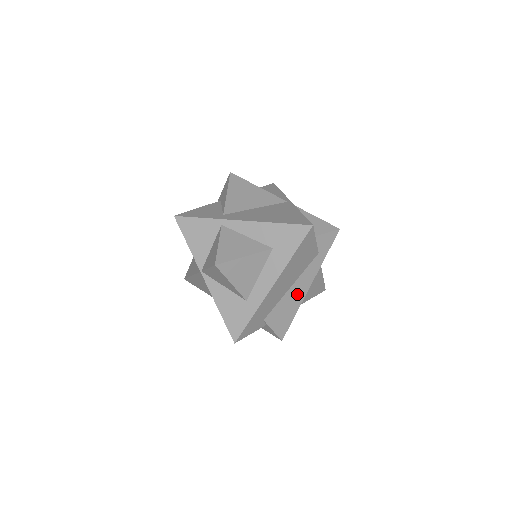
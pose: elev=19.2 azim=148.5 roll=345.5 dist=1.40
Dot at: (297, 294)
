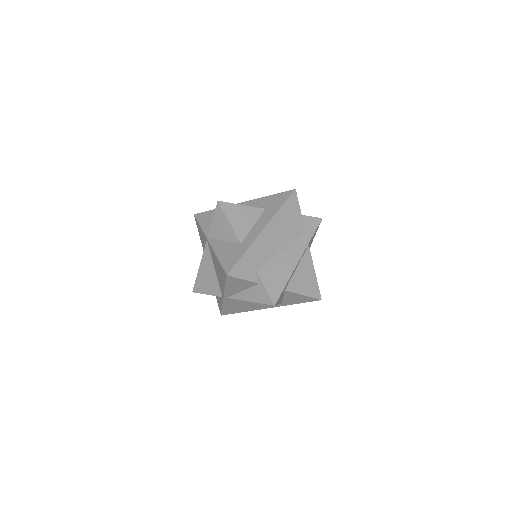
Dot at: (288, 261)
